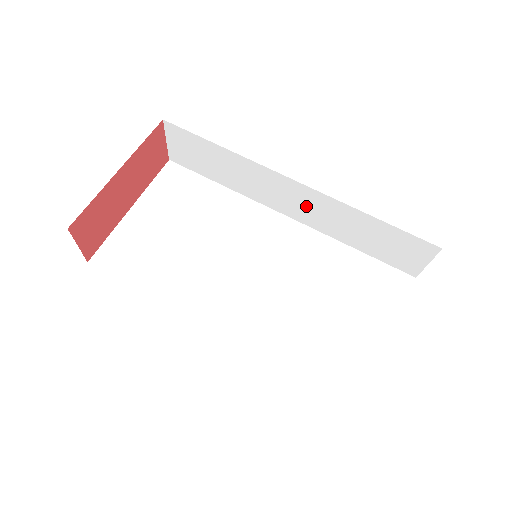
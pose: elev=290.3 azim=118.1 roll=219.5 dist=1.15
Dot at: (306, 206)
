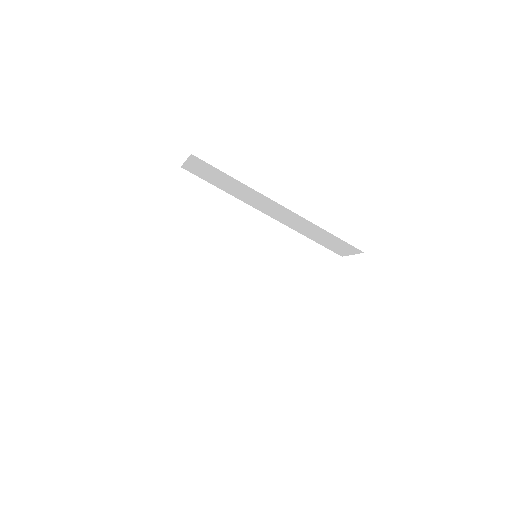
Dot at: (285, 216)
